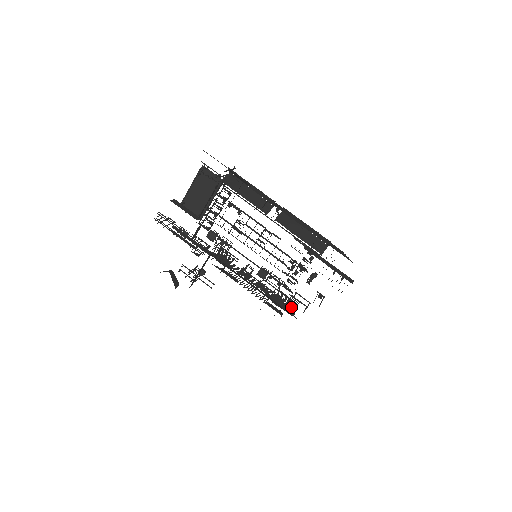
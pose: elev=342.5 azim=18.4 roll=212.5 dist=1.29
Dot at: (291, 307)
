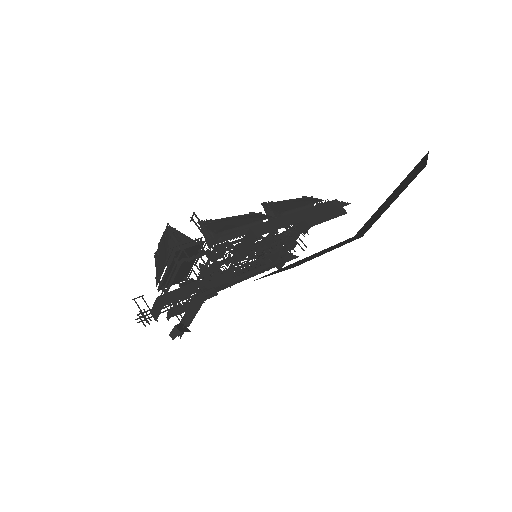
Dot at: occluded
